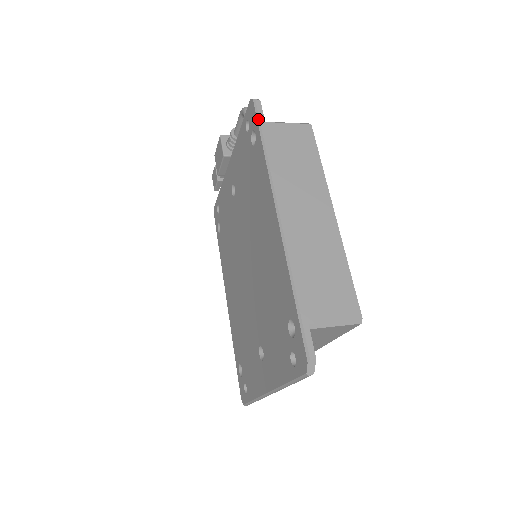
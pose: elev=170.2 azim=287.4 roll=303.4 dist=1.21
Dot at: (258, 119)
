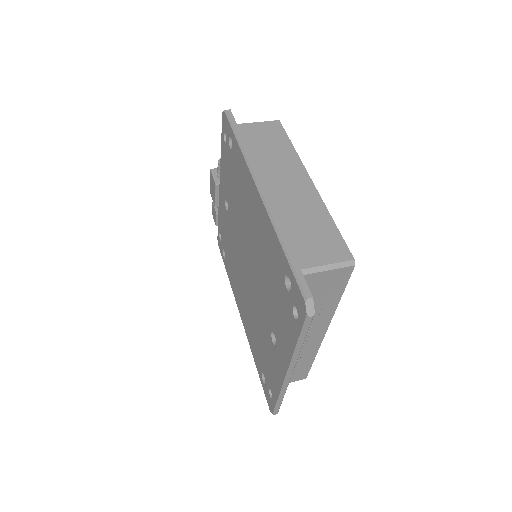
Dot at: (230, 123)
